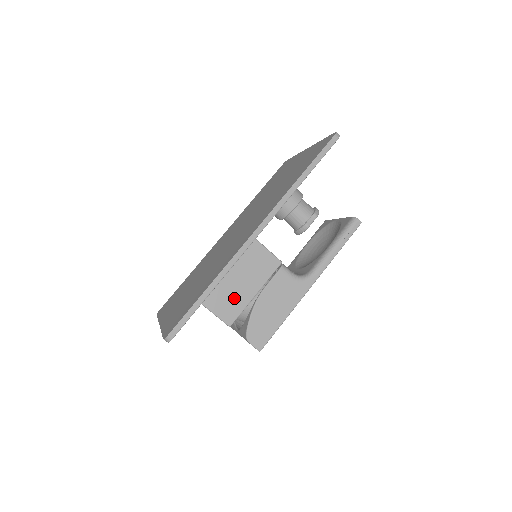
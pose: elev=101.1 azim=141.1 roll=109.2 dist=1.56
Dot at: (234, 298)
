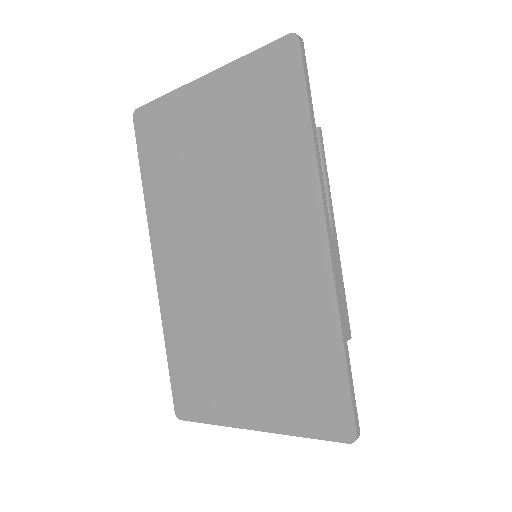
Dot at: occluded
